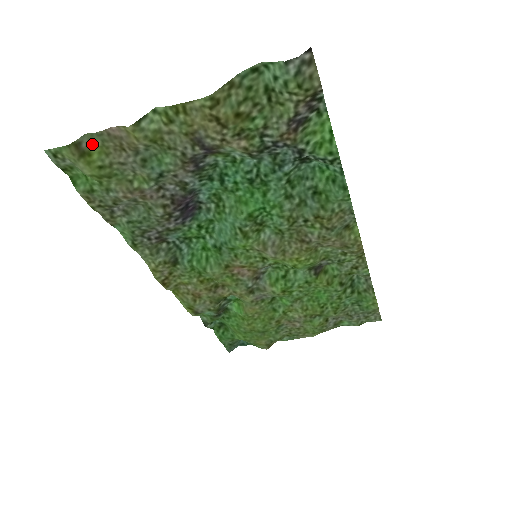
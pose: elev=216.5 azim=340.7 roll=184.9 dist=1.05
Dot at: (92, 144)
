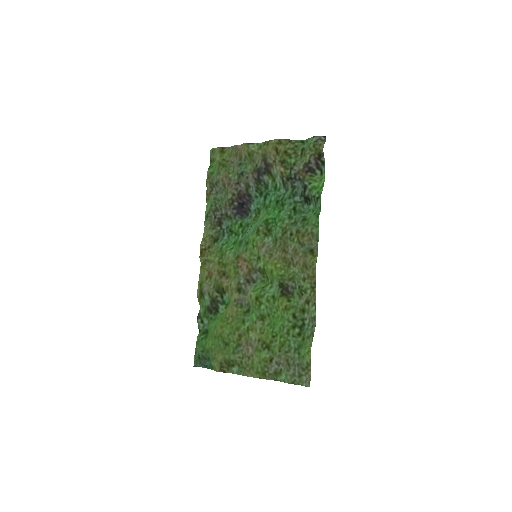
Dot at: (228, 151)
